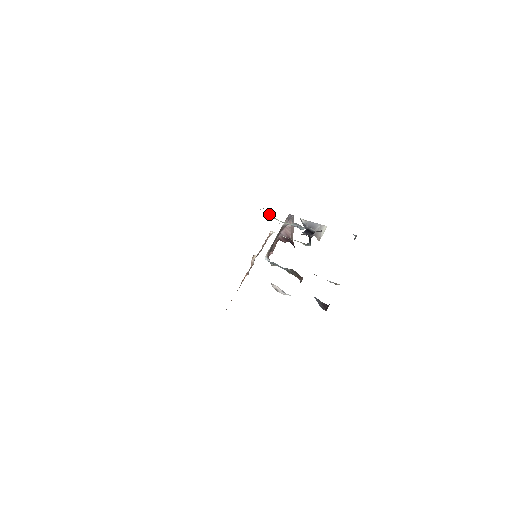
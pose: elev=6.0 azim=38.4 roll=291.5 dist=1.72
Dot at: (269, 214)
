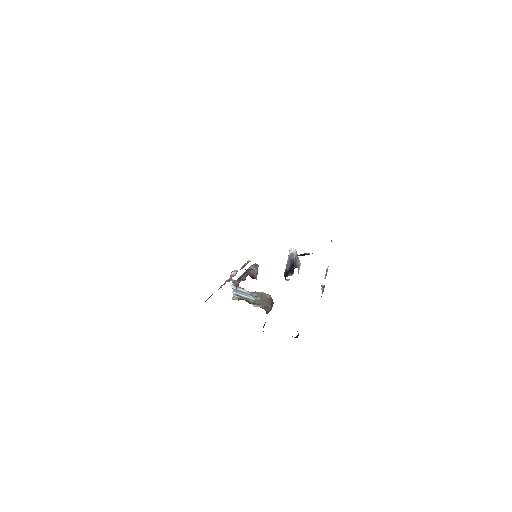
Dot at: occluded
